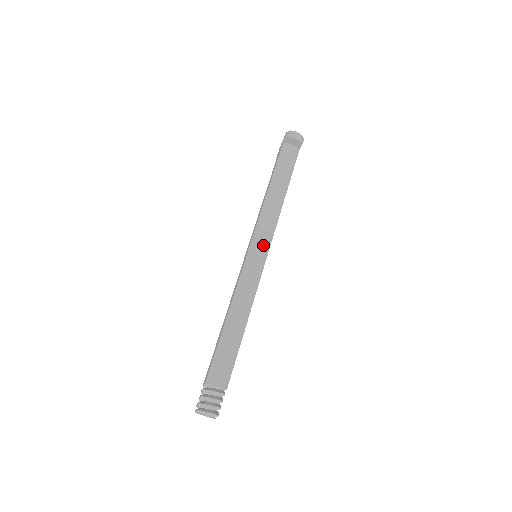
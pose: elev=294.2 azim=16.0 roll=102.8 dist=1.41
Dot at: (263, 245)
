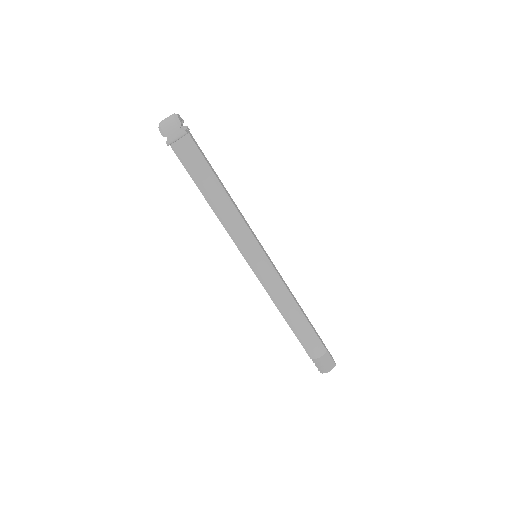
Dot at: (255, 253)
